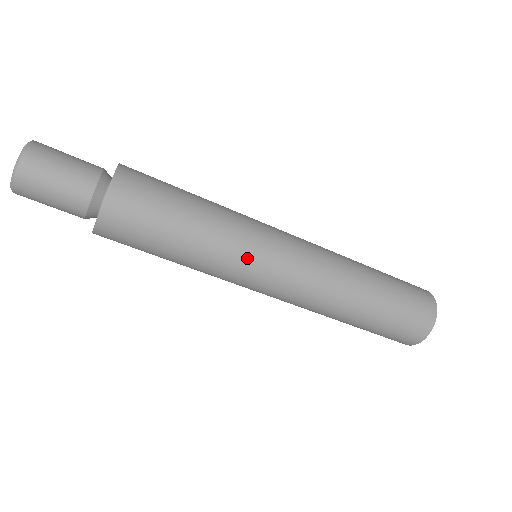
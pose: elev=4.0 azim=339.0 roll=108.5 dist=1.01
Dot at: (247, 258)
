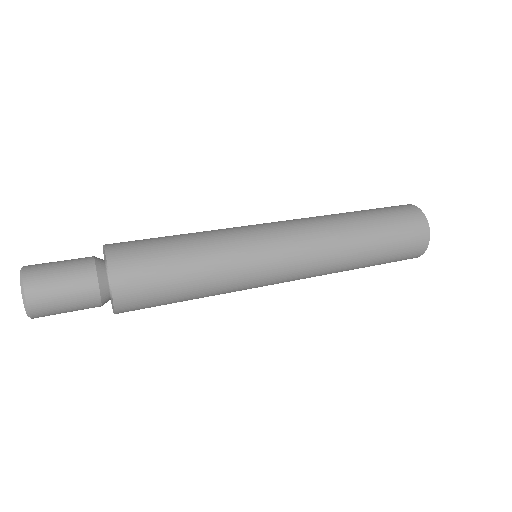
Dot at: (251, 280)
